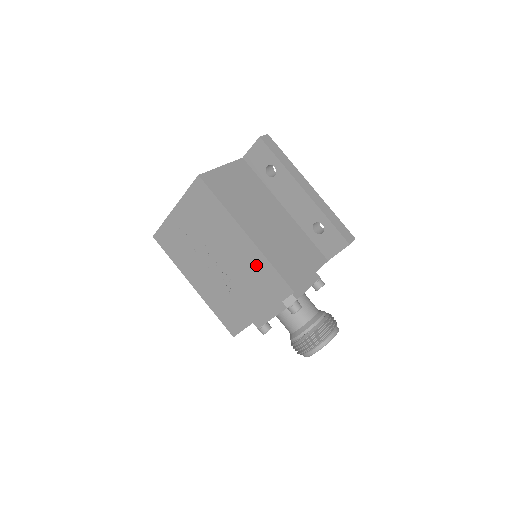
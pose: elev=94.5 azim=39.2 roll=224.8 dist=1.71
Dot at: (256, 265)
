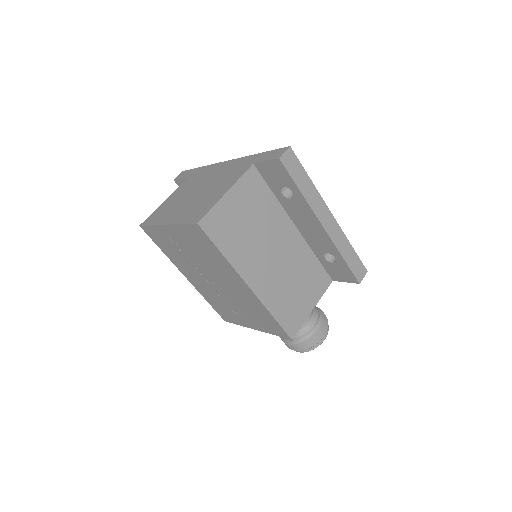
Dot at: (256, 307)
